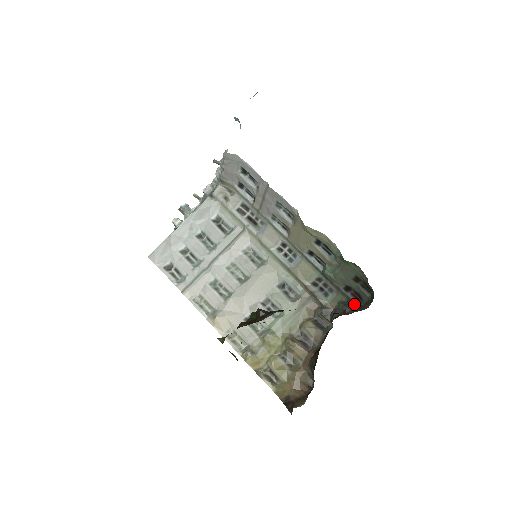
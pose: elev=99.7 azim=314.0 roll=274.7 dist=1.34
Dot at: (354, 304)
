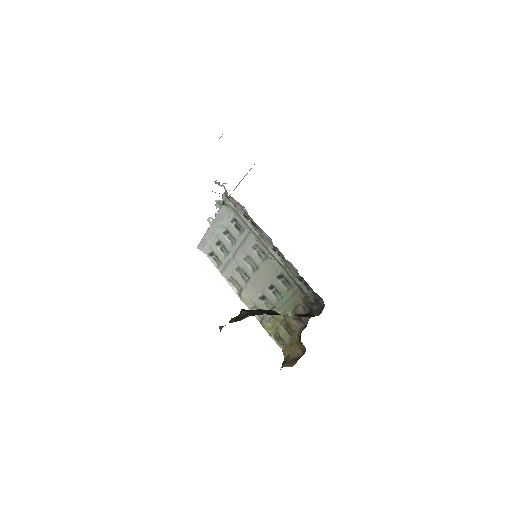
Dot at: (321, 304)
